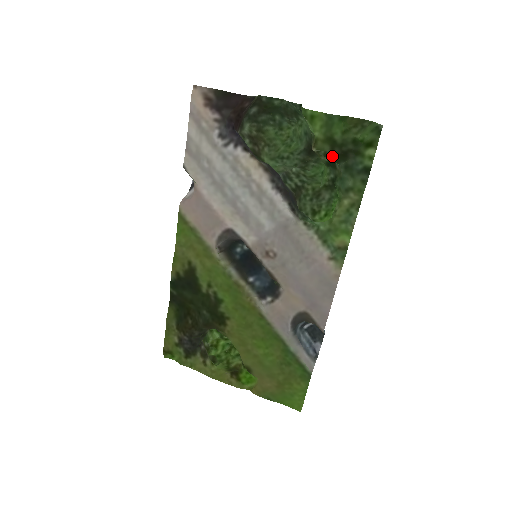
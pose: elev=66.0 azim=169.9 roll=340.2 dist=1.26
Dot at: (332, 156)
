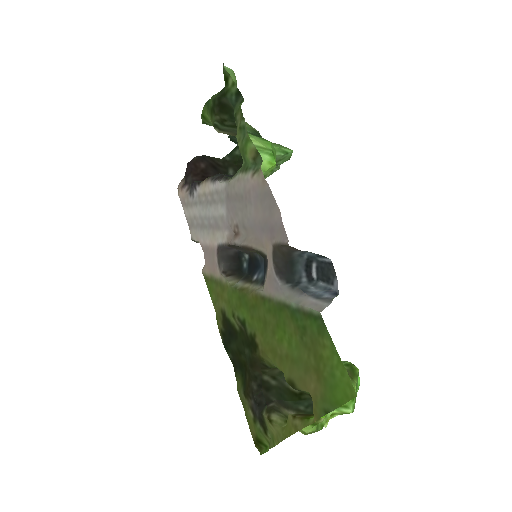
Dot at: (222, 118)
